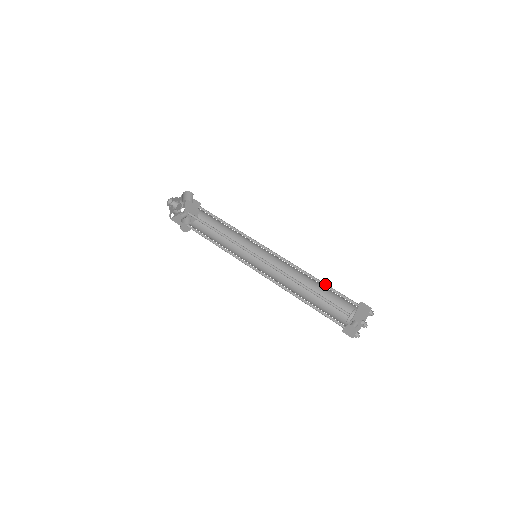
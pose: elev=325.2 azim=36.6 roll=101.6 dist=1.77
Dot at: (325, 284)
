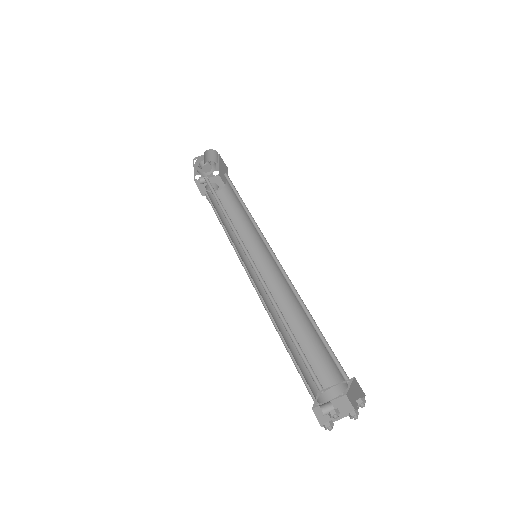
Dot at: occluded
